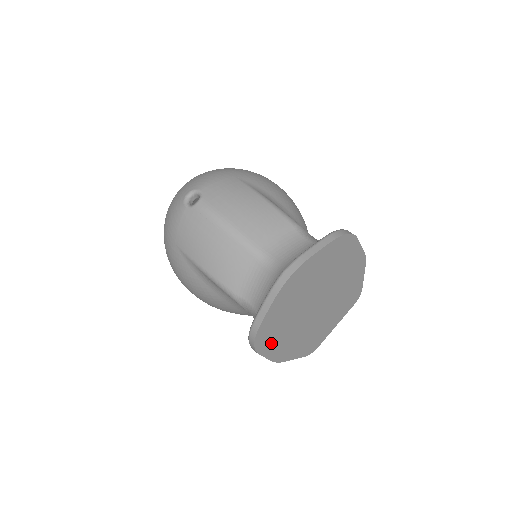
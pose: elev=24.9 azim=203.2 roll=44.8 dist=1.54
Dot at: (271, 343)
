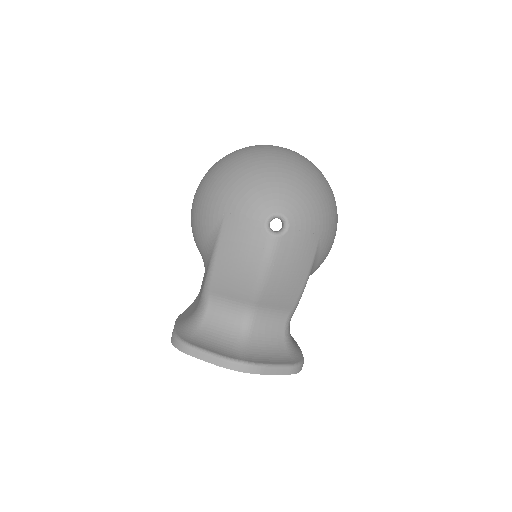
Dot at: occluded
